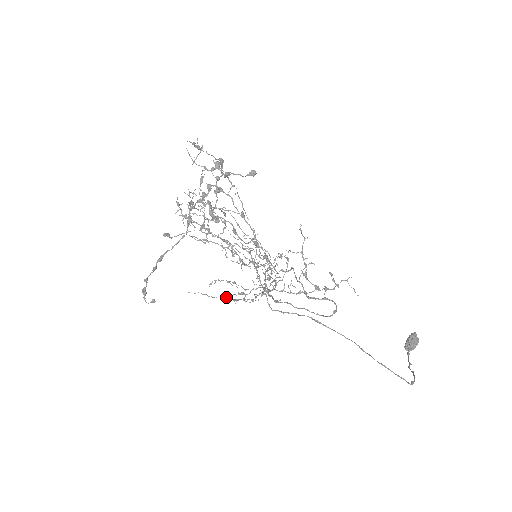
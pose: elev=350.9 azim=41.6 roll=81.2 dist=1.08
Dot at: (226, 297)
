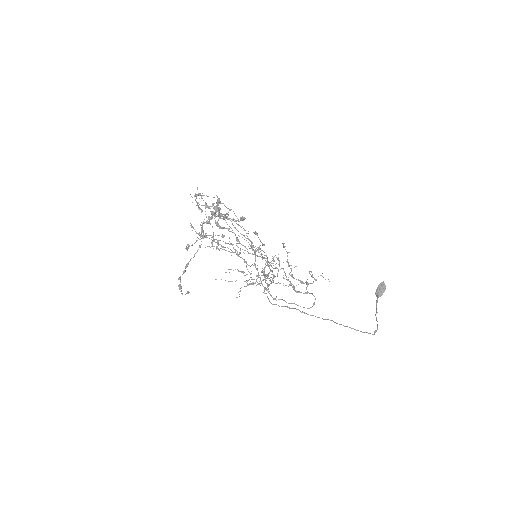
Dot at: occluded
